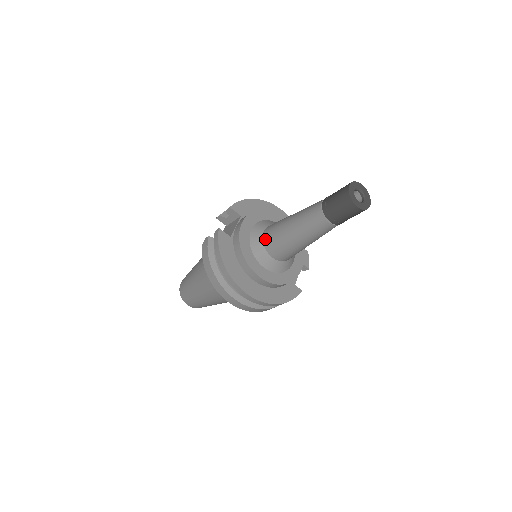
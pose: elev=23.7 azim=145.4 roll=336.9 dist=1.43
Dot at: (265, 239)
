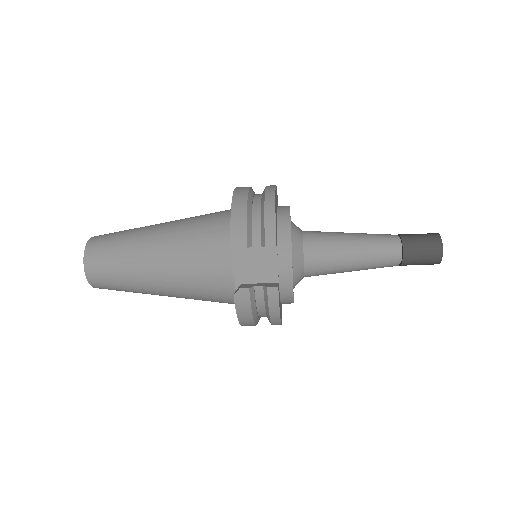
Dot at: (309, 269)
